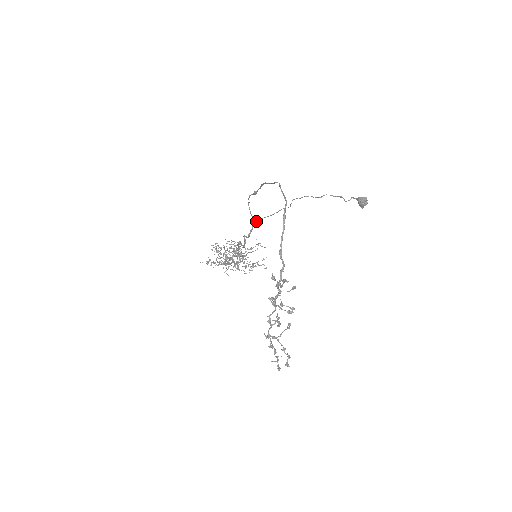
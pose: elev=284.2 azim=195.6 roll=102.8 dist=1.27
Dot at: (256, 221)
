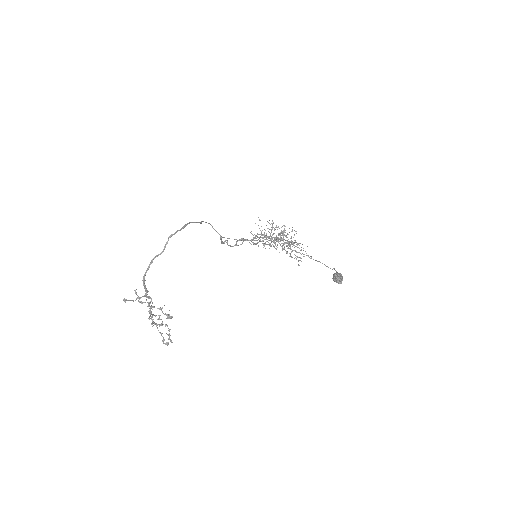
Dot at: occluded
